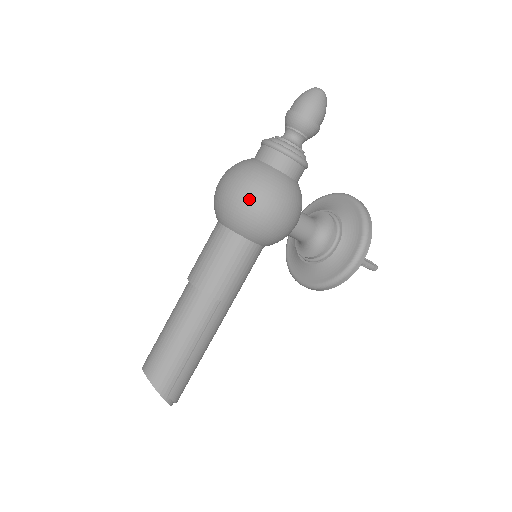
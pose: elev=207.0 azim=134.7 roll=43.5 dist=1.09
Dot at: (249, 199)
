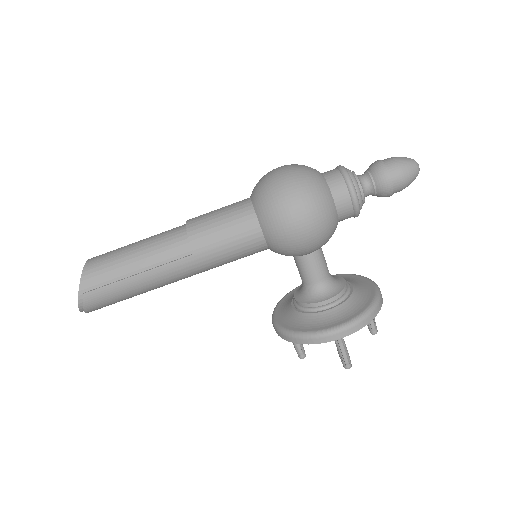
Dot at: (287, 186)
